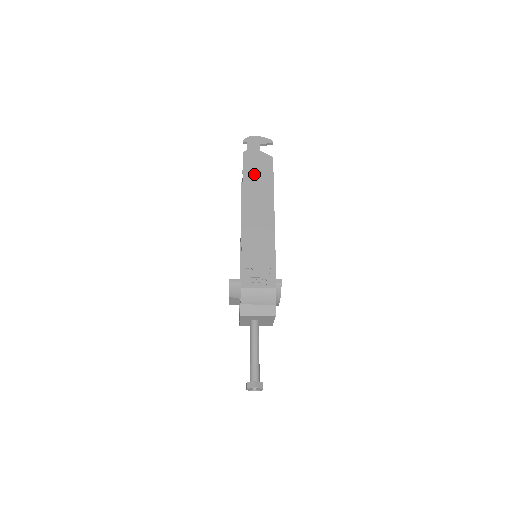
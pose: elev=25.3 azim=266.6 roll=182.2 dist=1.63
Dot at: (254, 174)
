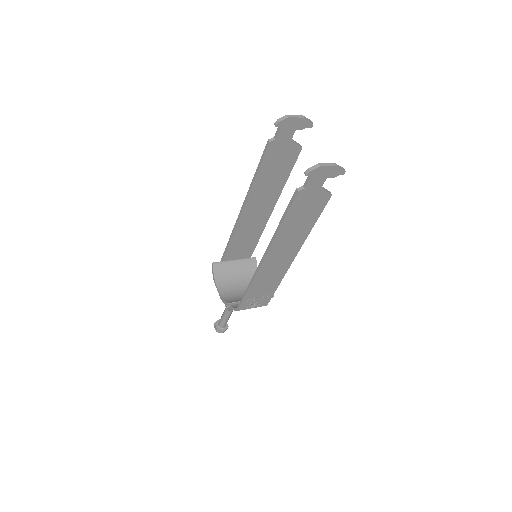
Dot at: (297, 219)
